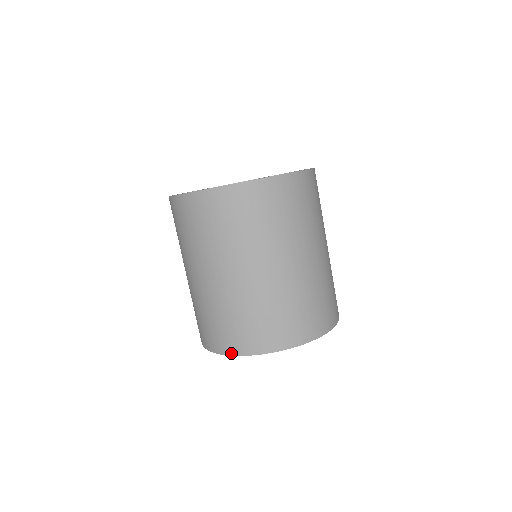
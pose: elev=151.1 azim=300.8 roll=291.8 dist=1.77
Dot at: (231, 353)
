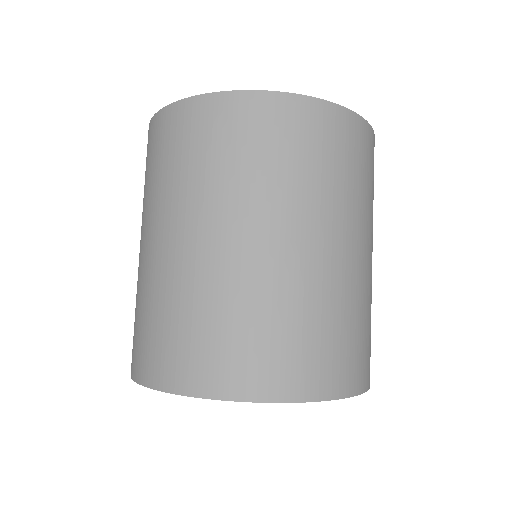
Dot at: (171, 388)
